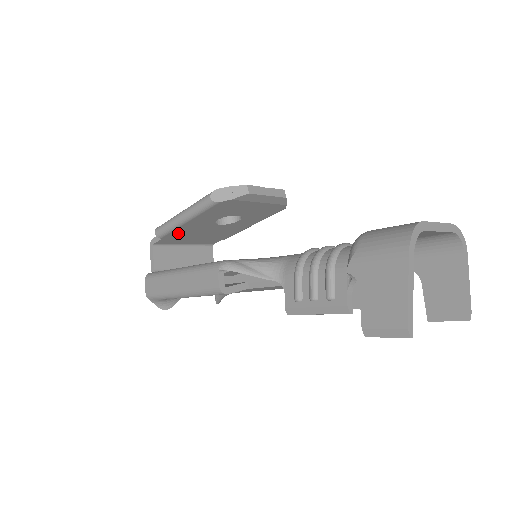
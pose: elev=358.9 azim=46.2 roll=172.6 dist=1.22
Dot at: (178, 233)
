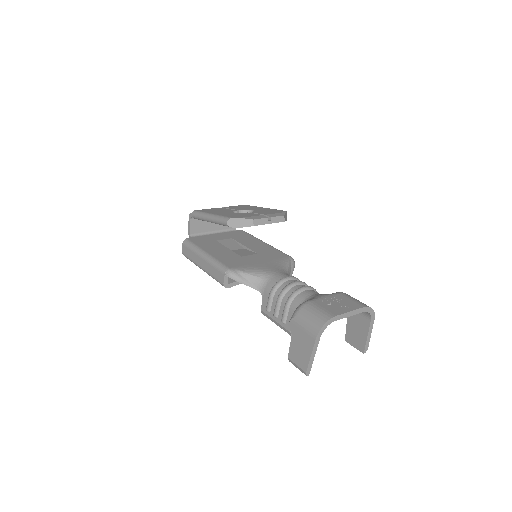
Dot at: occluded
